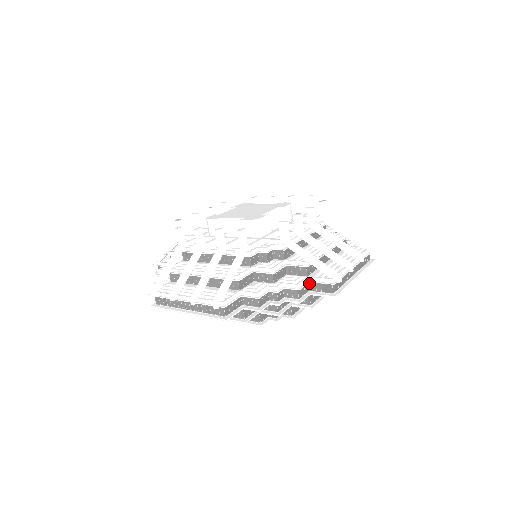
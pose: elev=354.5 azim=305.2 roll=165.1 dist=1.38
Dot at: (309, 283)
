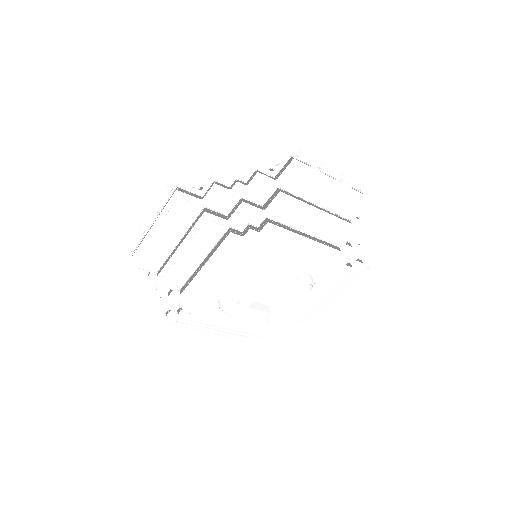
Dot at: (275, 179)
